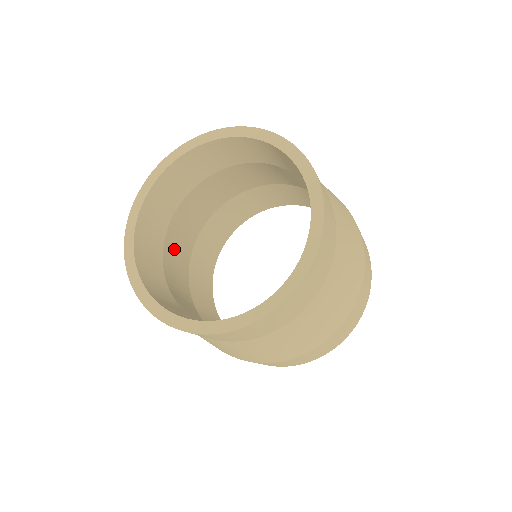
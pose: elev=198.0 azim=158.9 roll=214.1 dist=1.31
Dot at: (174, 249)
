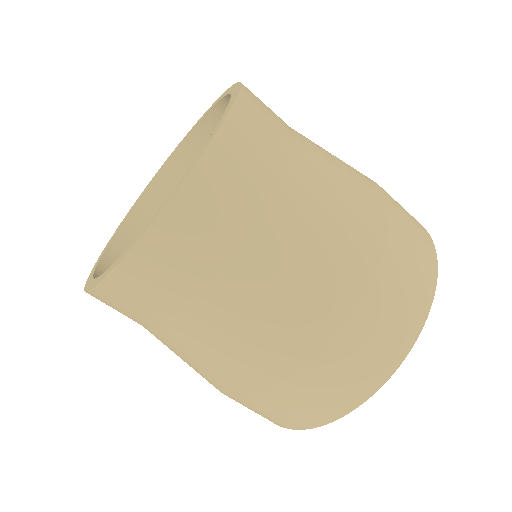
Dot at: occluded
